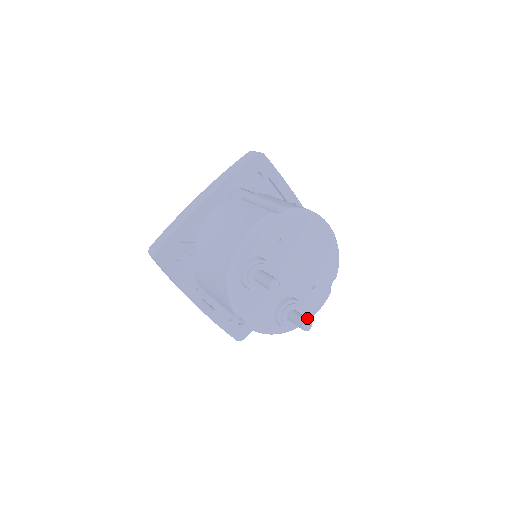
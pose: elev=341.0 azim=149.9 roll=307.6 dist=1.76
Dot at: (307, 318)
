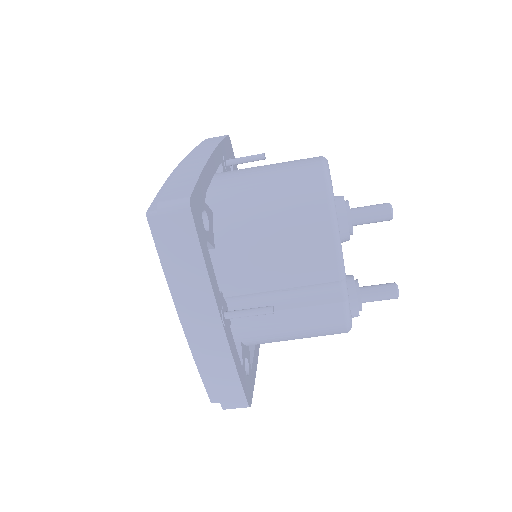
Dot at: occluded
